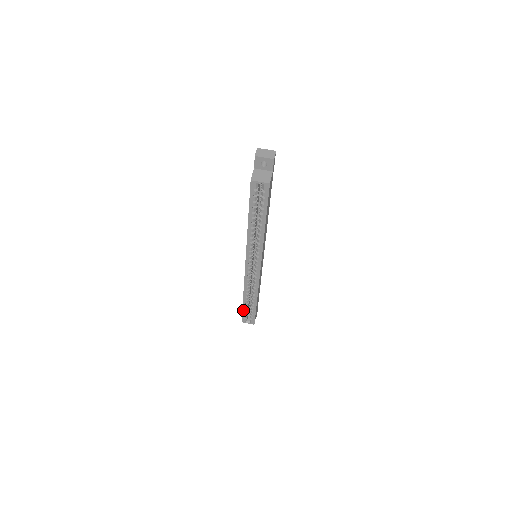
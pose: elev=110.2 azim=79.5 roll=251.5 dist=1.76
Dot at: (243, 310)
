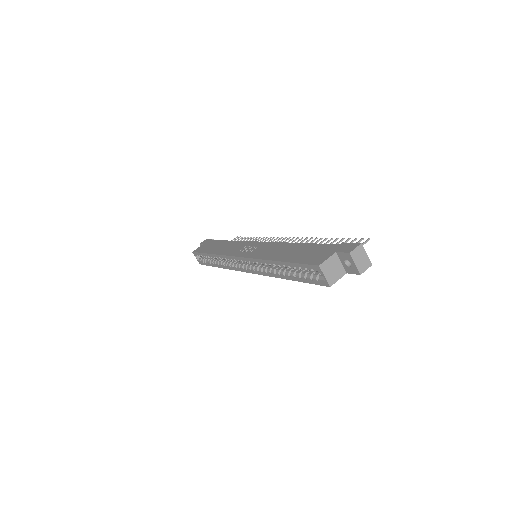
Dot at: (202, 253)
